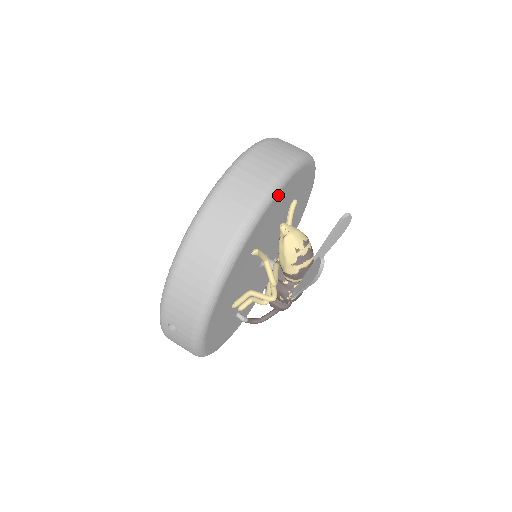
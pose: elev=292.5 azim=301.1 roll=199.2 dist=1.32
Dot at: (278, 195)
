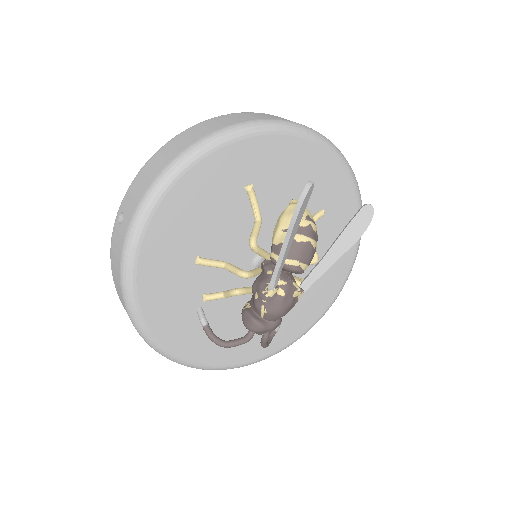
Dot at: (298, 140)
